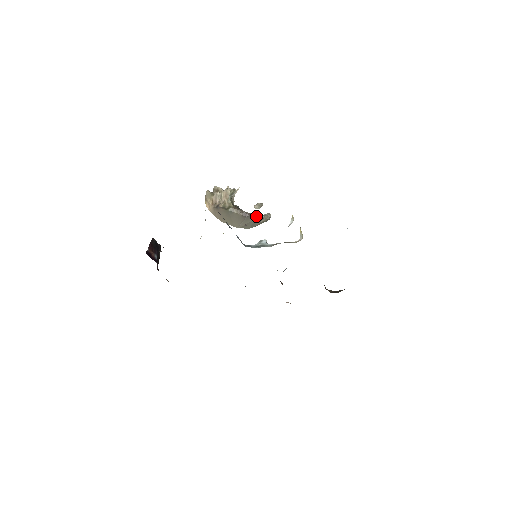
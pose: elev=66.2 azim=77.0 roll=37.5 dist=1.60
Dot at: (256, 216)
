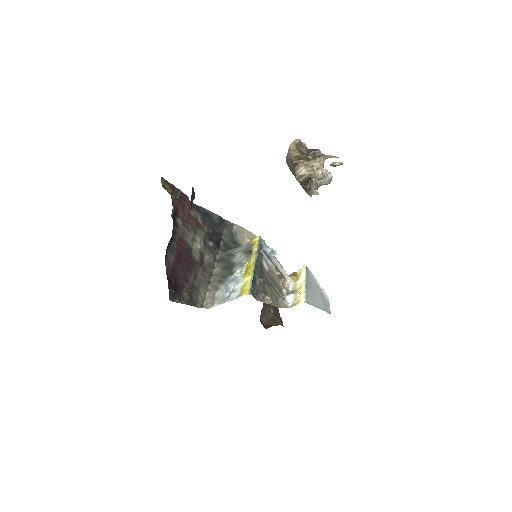
Dot at: occluded
